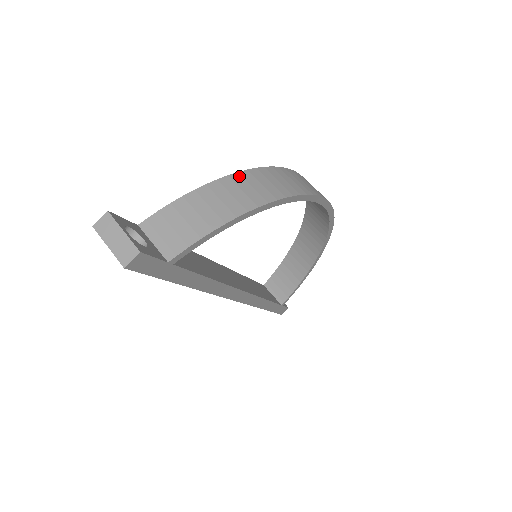
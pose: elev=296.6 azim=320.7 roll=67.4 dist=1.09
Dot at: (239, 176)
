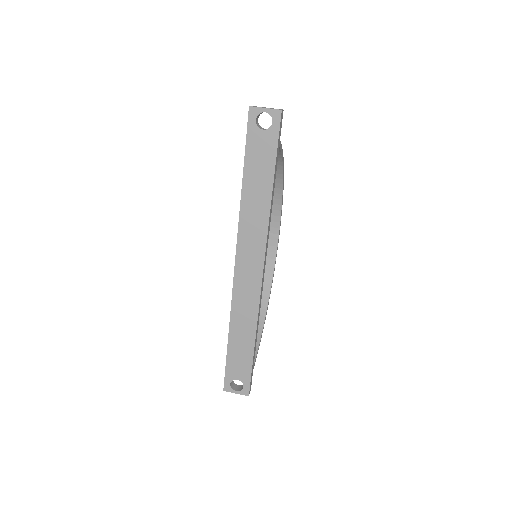
Dot at: occluded
